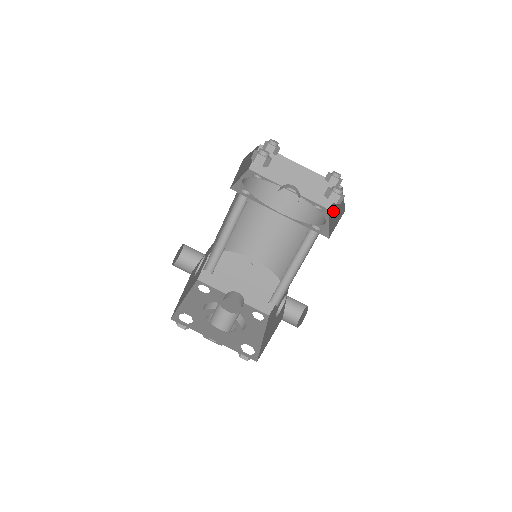
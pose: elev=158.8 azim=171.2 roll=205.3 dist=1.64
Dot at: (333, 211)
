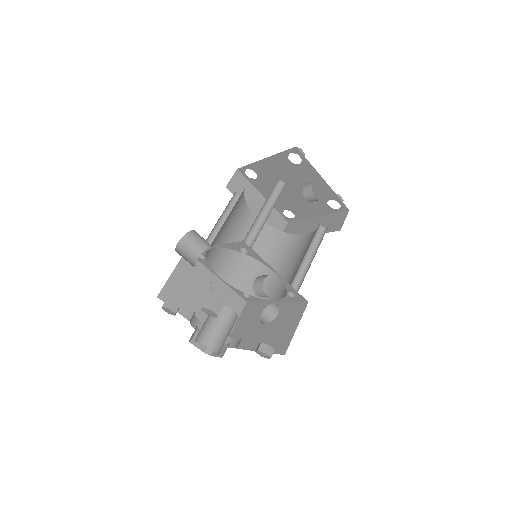
Dot at: (303, 230)
